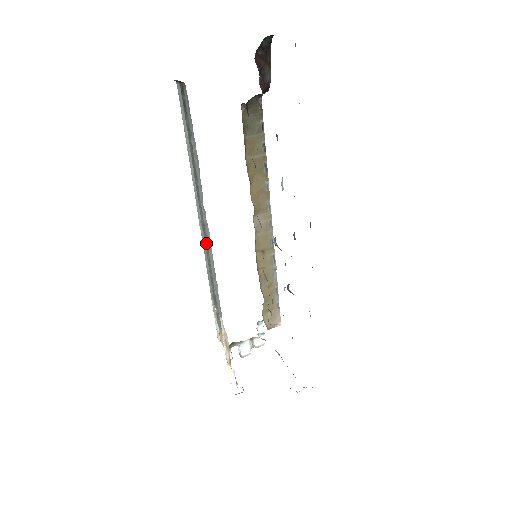
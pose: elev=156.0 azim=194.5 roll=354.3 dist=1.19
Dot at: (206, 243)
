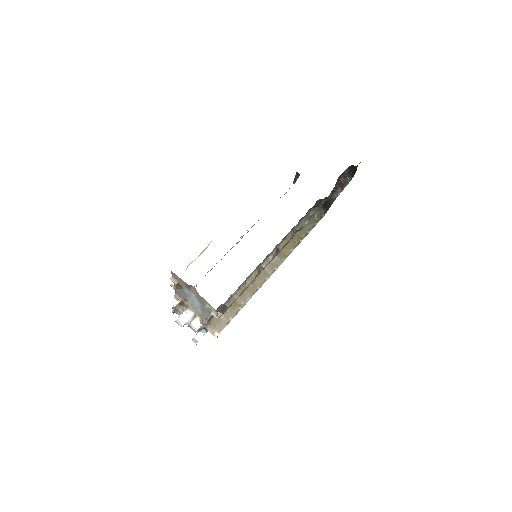
Dot at: occluded
